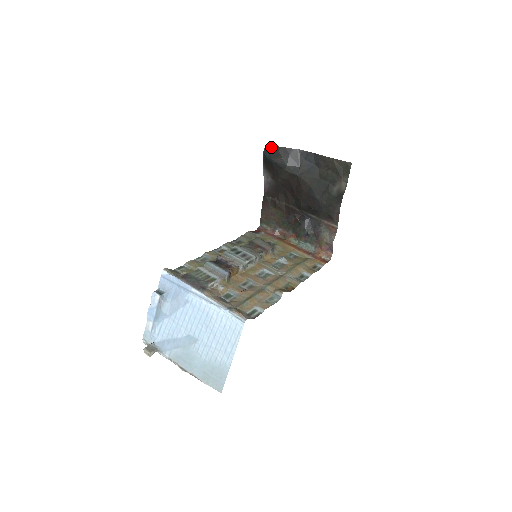
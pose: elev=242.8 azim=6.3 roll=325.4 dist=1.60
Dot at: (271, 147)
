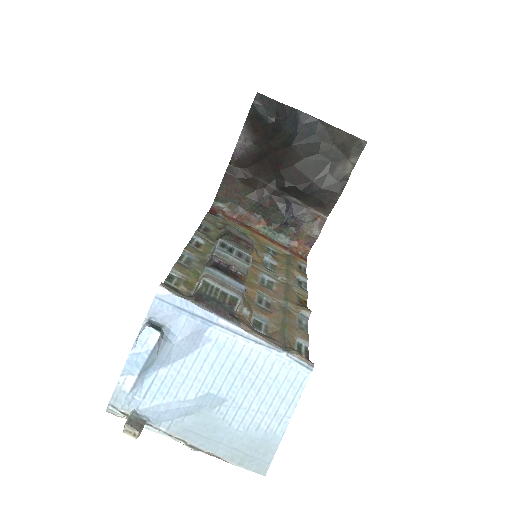
Dot at: (265, 99)
